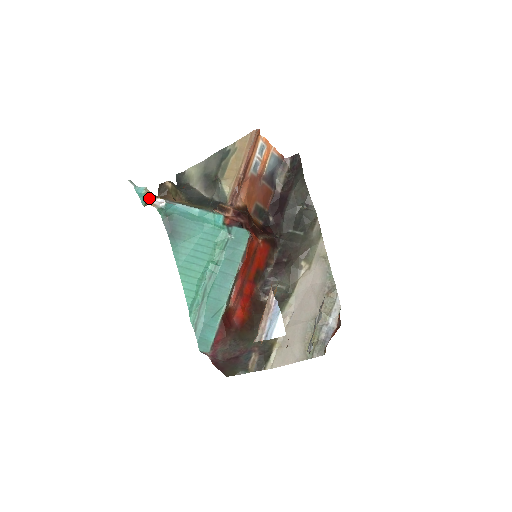
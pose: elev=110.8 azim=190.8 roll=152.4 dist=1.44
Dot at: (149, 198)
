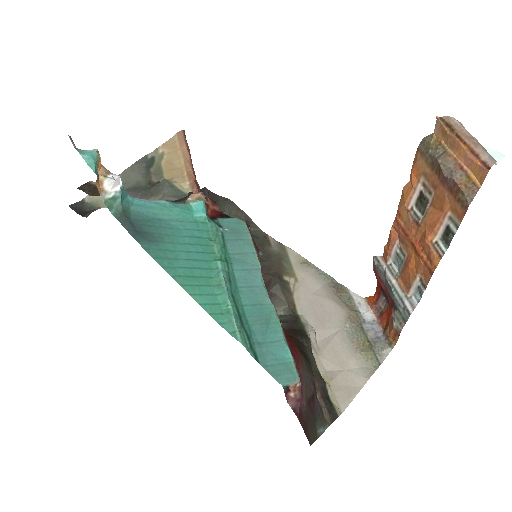
Dot at: (98, 174)
